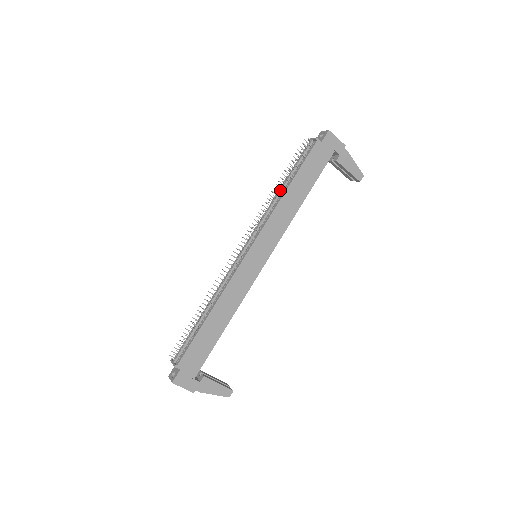
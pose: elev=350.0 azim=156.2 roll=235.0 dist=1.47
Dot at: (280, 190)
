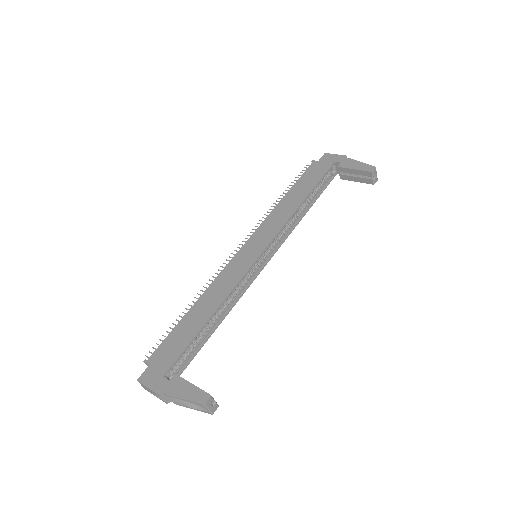
Dot at: (279, 201)
